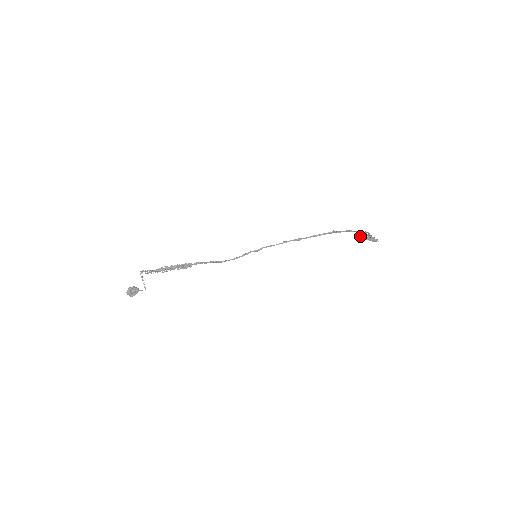
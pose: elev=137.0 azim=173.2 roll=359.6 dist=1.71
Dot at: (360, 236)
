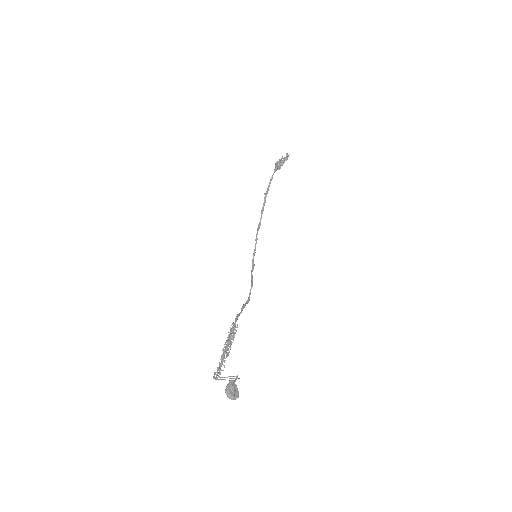
Dot at: occluded
